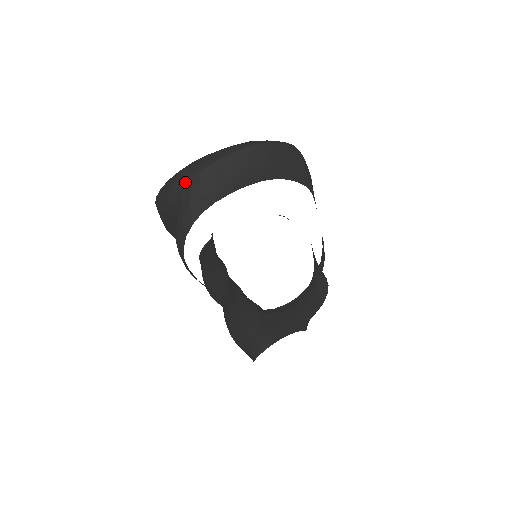
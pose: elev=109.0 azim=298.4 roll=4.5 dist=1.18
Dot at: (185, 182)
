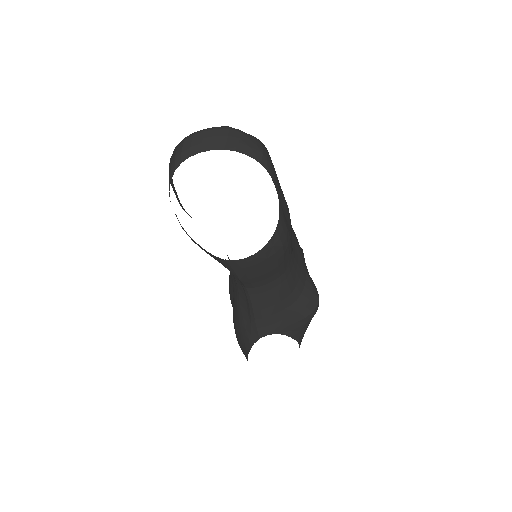
Dot at: (177, 146)
